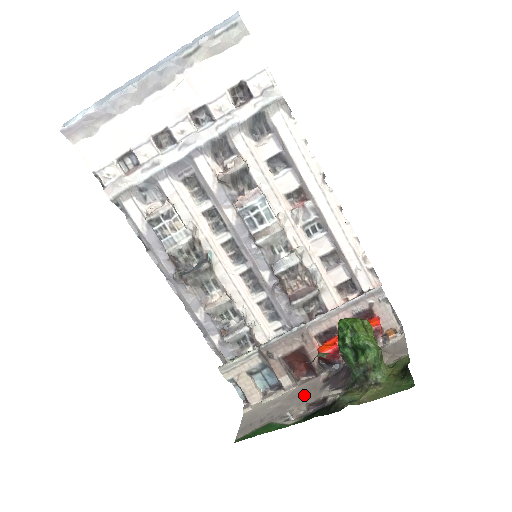
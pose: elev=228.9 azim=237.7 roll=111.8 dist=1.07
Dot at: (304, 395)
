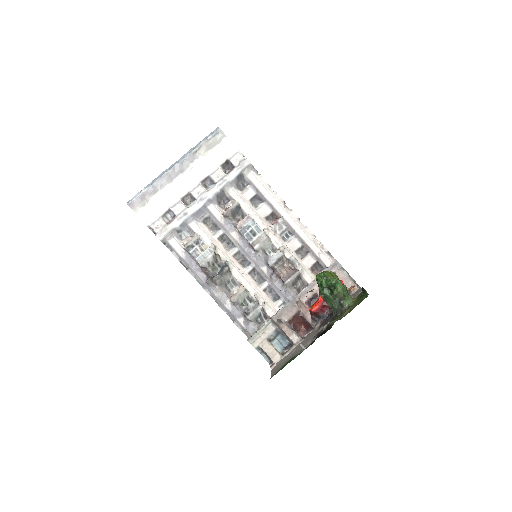
Dot at: (308, 338)
